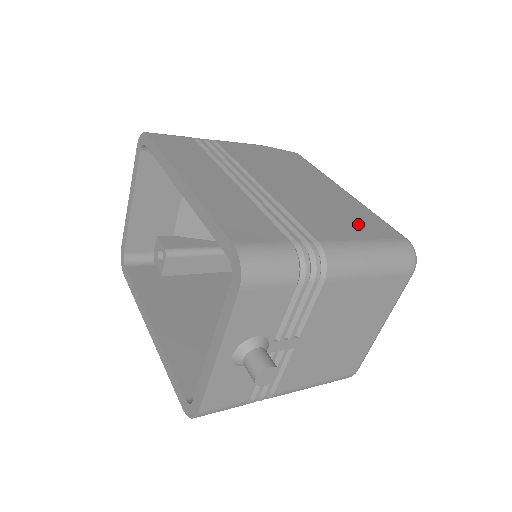
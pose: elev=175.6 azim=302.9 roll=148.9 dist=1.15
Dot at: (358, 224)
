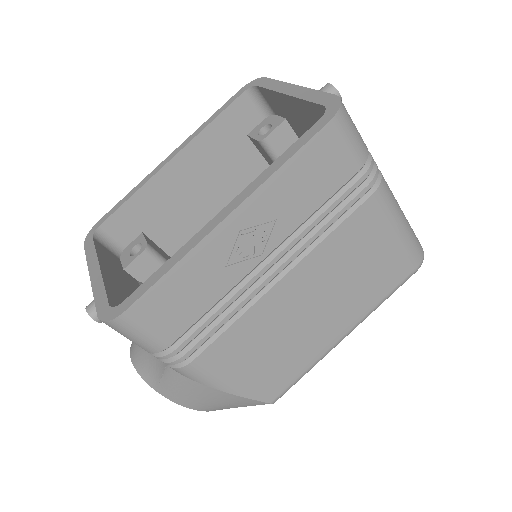
Dot at: occluded
